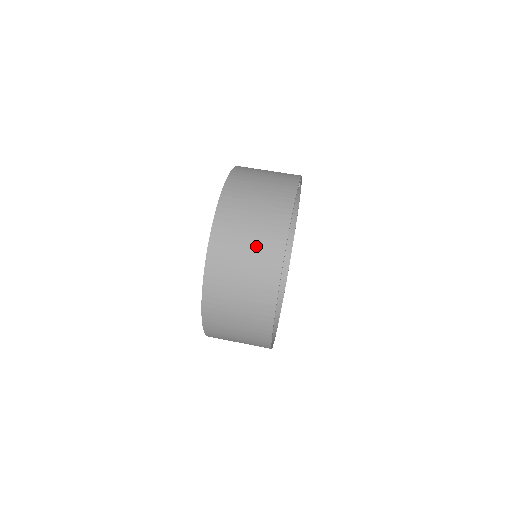
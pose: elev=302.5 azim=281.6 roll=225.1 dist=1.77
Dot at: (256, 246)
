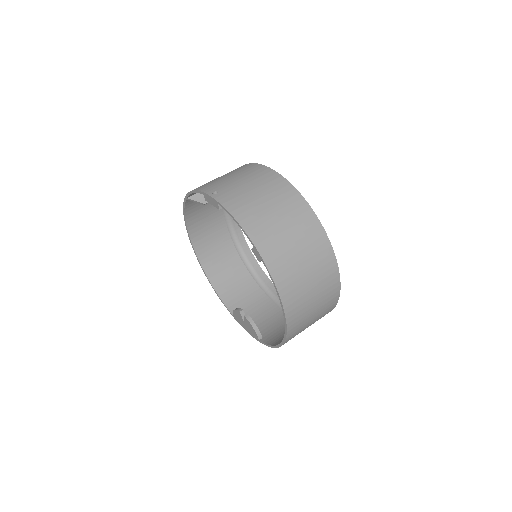
Dot at: (314, 267)
